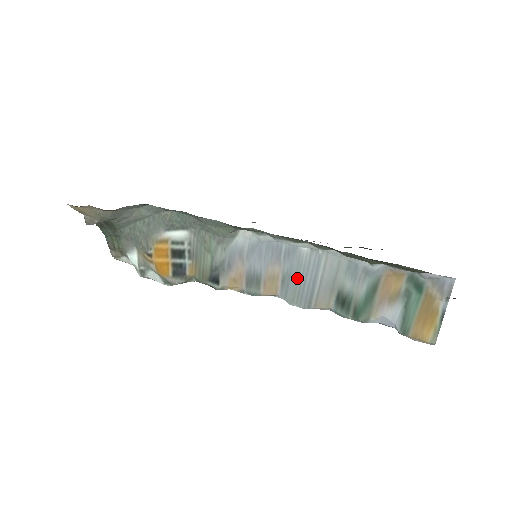
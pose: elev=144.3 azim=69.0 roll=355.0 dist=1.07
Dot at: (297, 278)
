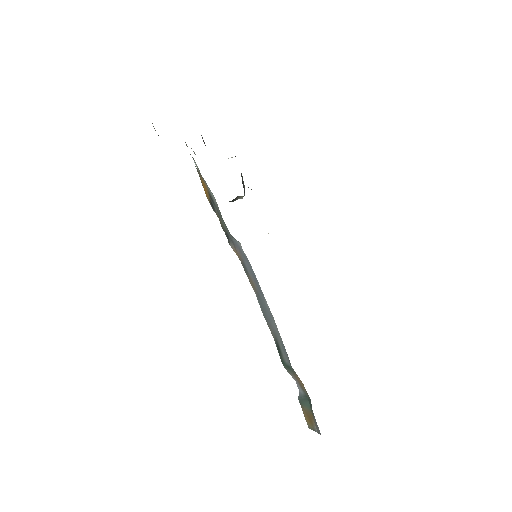
Dot at: (263, 303)
